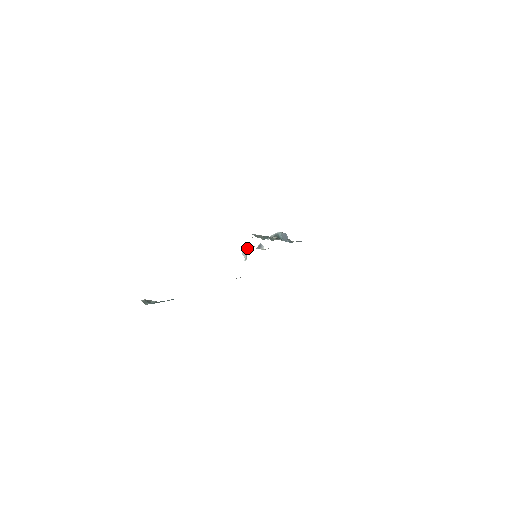
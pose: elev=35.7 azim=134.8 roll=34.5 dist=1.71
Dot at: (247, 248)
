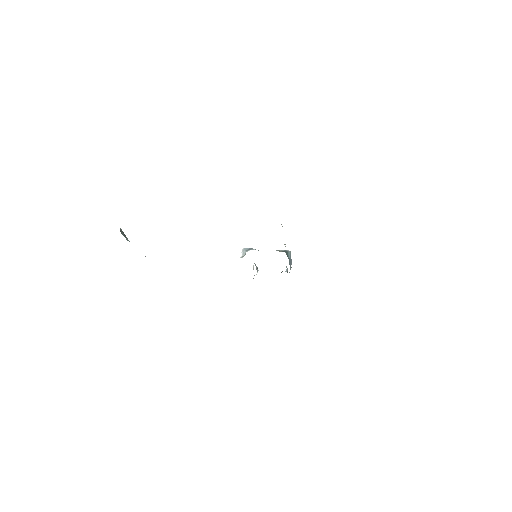
Dot at: (250, 248)
